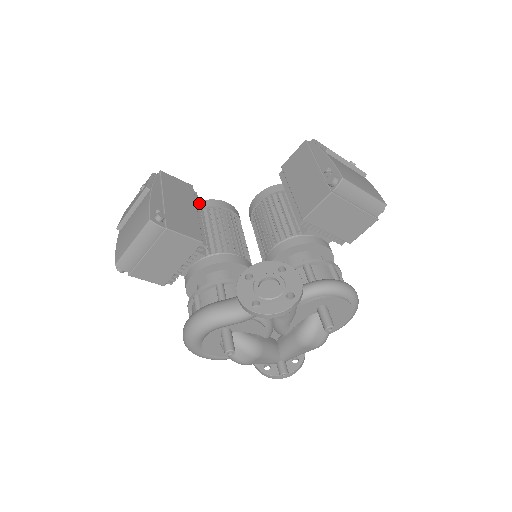
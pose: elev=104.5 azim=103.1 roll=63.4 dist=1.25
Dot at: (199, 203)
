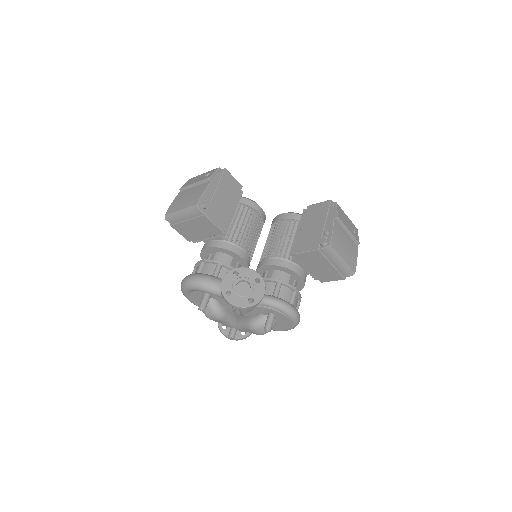
Dot at: (241, 199)
